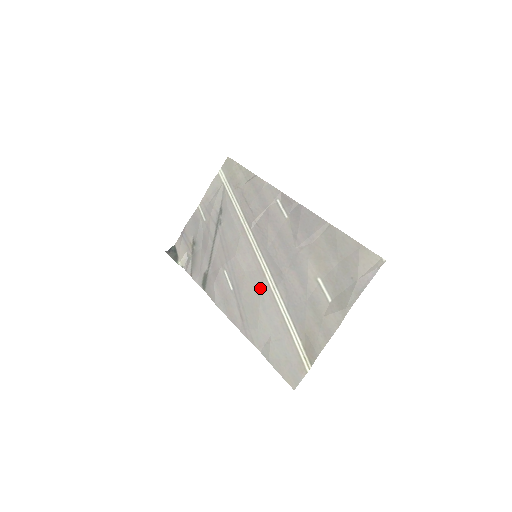
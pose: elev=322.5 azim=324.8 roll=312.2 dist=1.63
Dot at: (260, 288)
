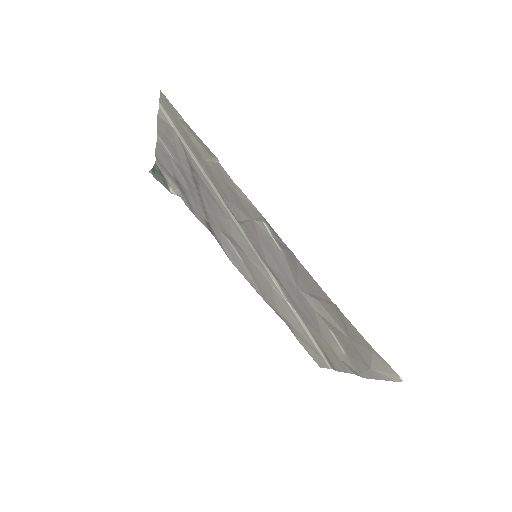
Dot at: (270, 287)
